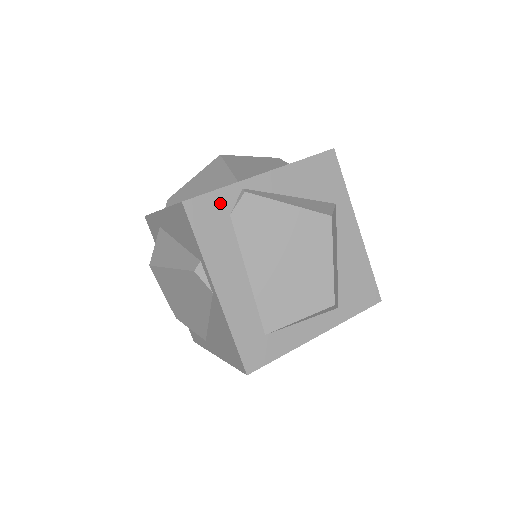
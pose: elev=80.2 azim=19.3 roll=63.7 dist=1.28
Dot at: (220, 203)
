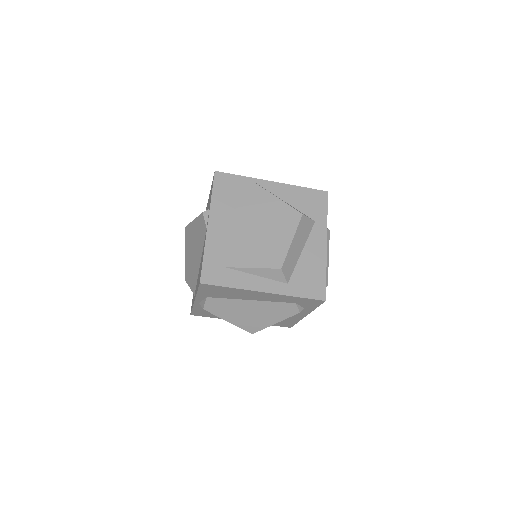
Dot at: (237, 182)
